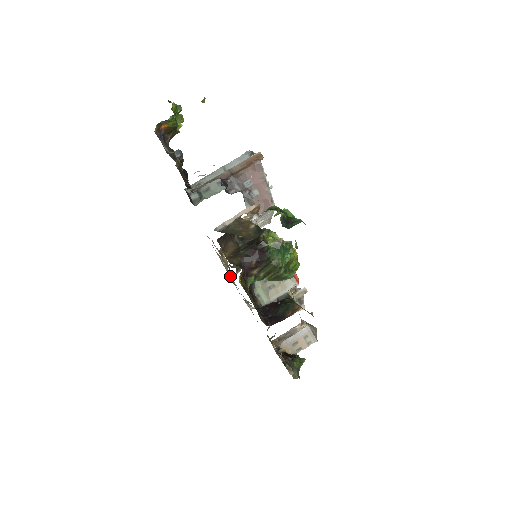
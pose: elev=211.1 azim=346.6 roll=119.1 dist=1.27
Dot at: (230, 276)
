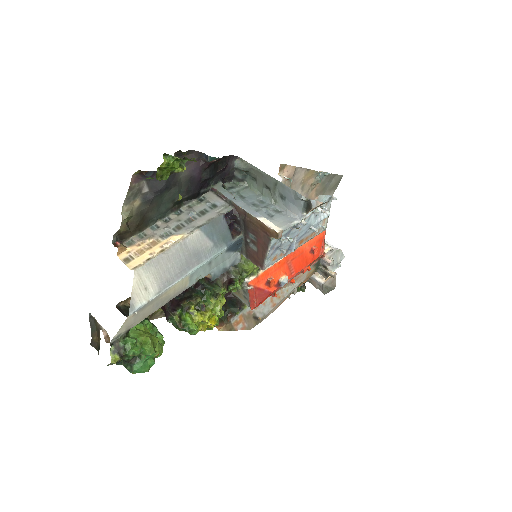
Dot at: (311, 192)
